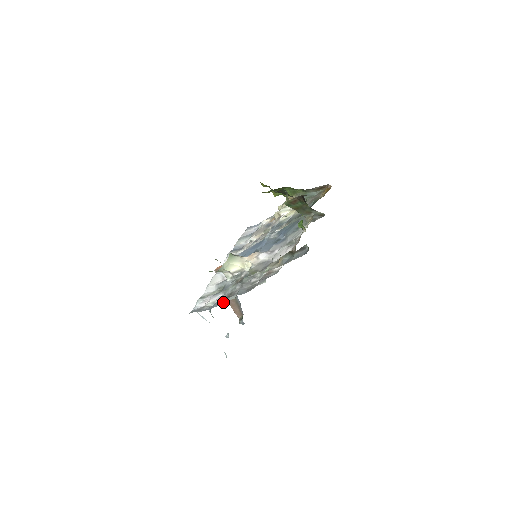
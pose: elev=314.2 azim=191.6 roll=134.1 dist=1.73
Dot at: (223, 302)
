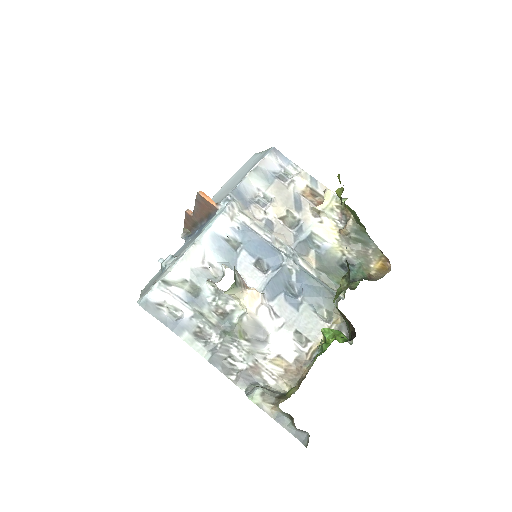
Dot at: (188, 340)
